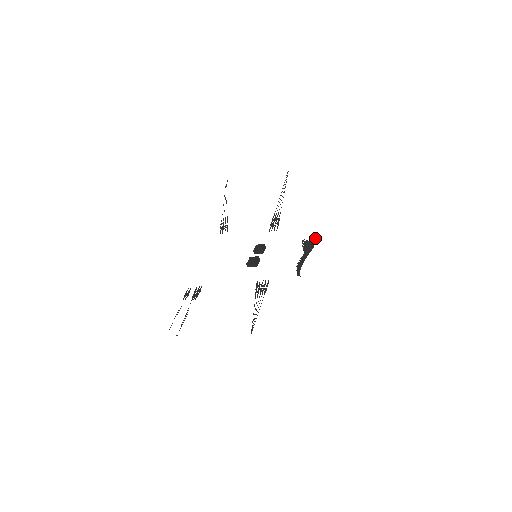
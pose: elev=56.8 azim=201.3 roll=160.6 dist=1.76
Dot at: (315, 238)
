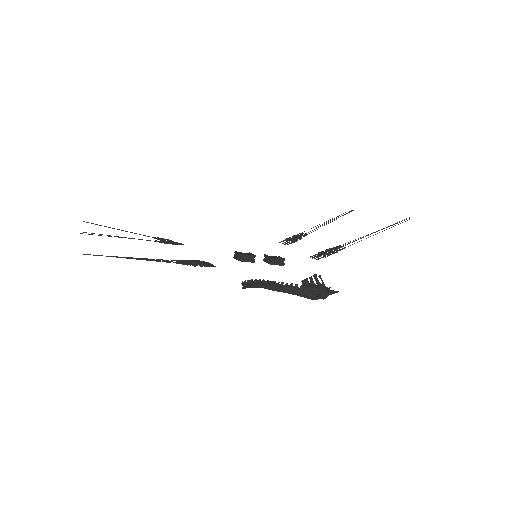
Dot at: occluded
